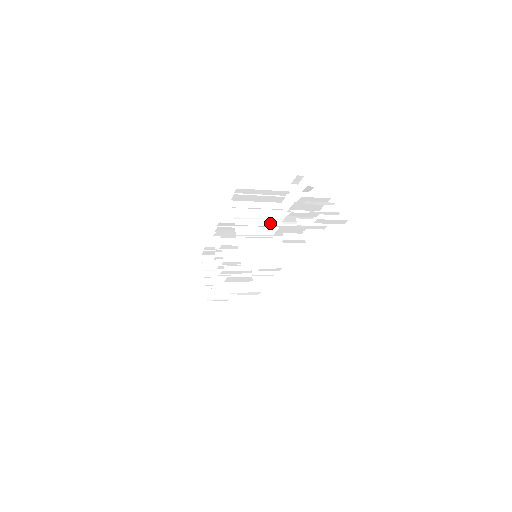
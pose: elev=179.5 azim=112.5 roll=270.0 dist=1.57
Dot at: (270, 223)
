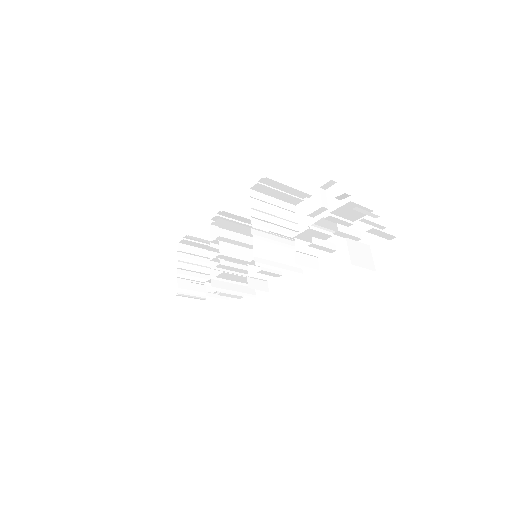
Dot at: (284, 224)
